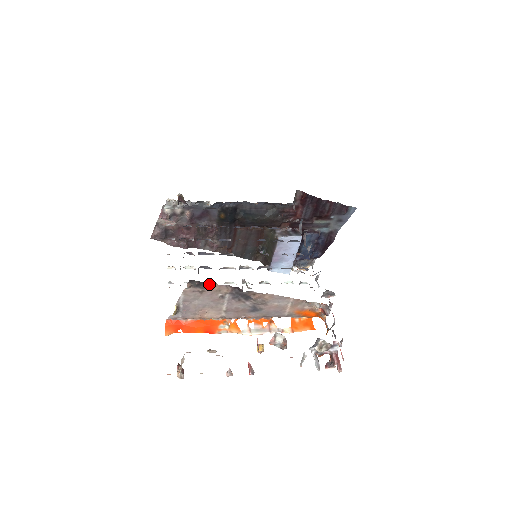
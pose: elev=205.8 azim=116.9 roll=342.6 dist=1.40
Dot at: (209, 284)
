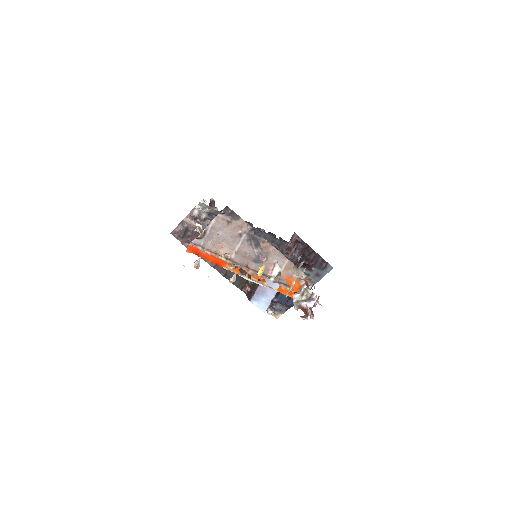
Dot at: (237, 217)
